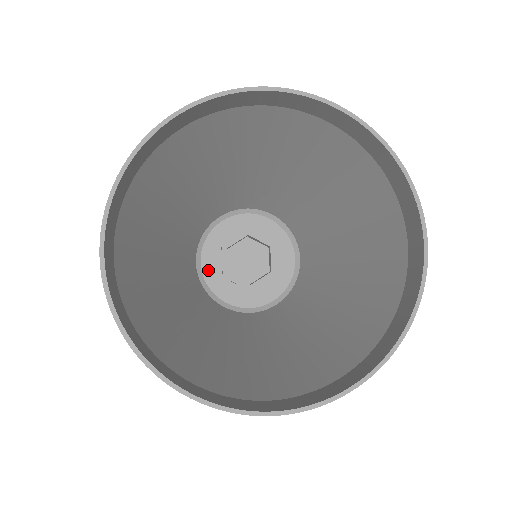
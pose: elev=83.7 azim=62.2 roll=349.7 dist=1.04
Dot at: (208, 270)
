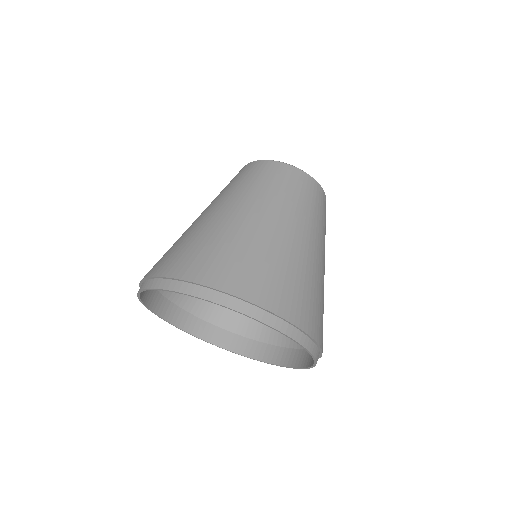
Dot at: occluded
